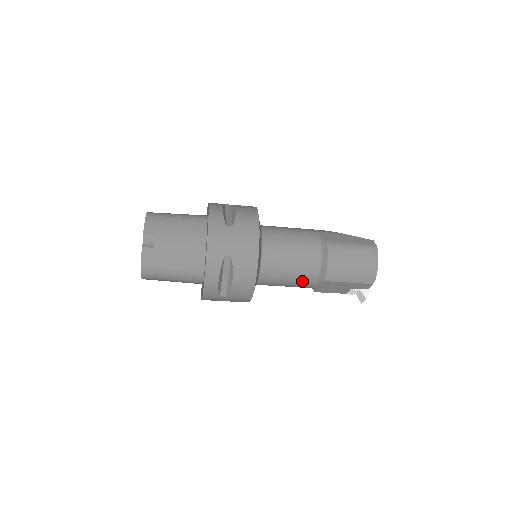
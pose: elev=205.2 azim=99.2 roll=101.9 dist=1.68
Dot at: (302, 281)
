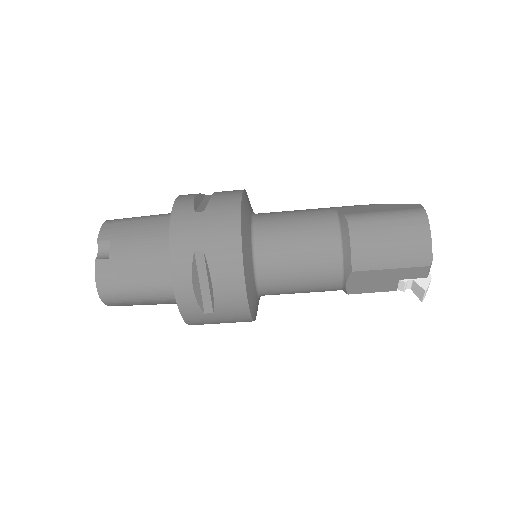
Dot at: (321, 278)
